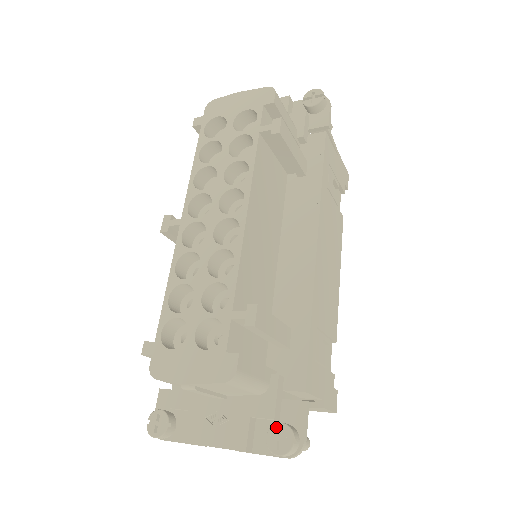
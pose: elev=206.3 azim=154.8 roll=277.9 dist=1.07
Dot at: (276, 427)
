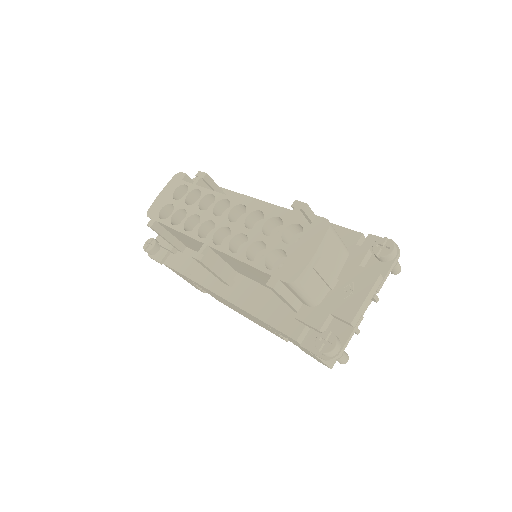
Dot at: (374, 247)
